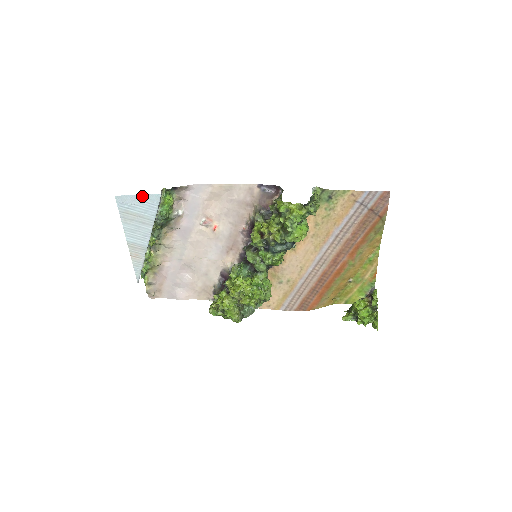
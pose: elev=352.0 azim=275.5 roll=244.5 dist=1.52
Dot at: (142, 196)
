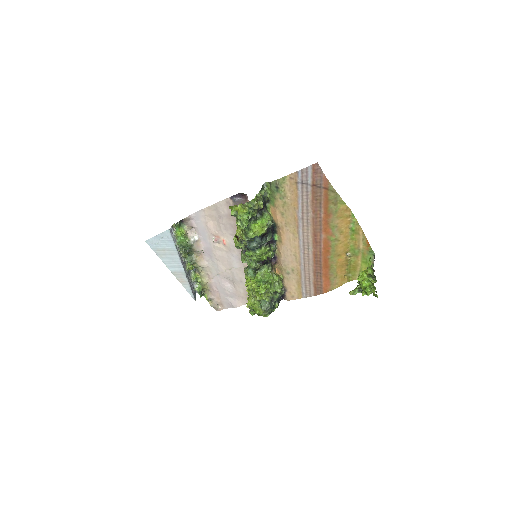
Dot at: (160, 235)
